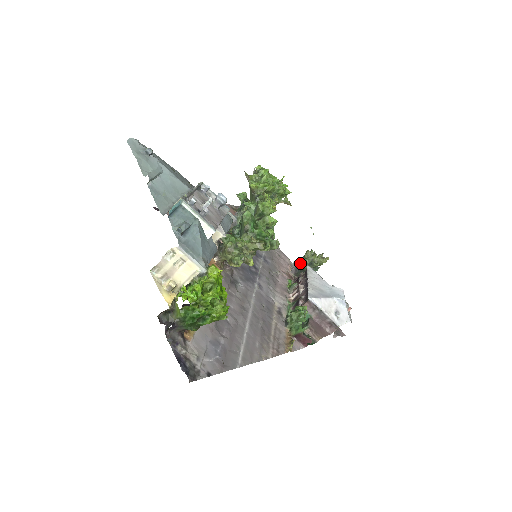
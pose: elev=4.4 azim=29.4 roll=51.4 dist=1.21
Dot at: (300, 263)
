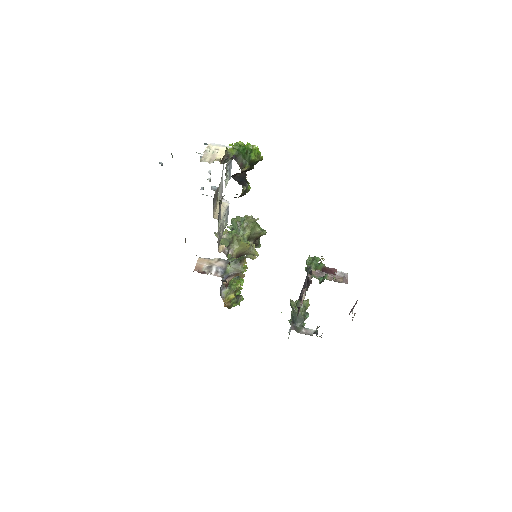
Dot at: (292, 313)
